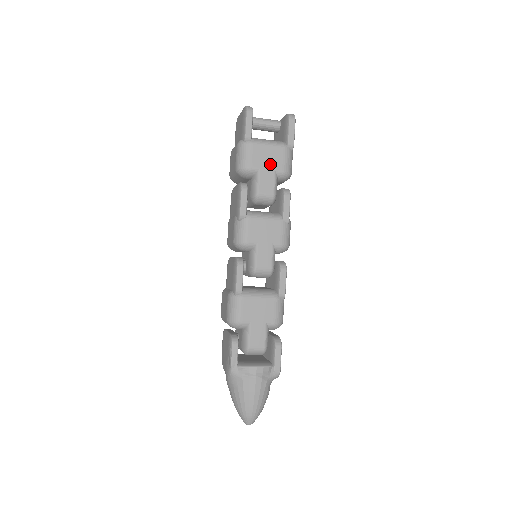
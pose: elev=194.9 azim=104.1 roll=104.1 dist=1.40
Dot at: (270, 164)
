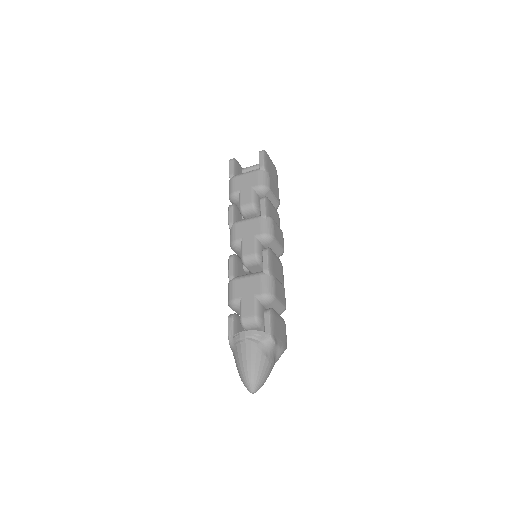
Dot at: (247, 185)
